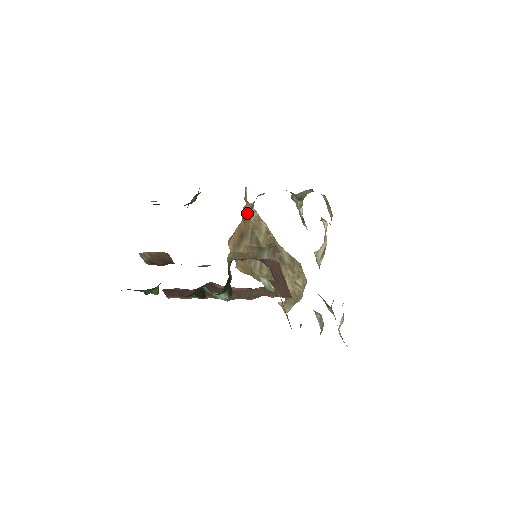
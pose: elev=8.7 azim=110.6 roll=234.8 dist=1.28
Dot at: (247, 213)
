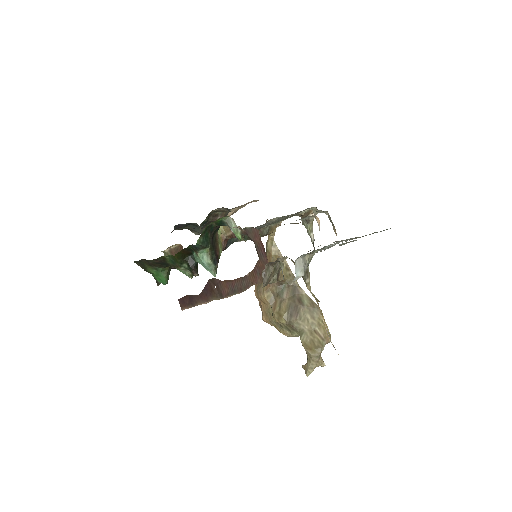
Dot at: (262, 234)
